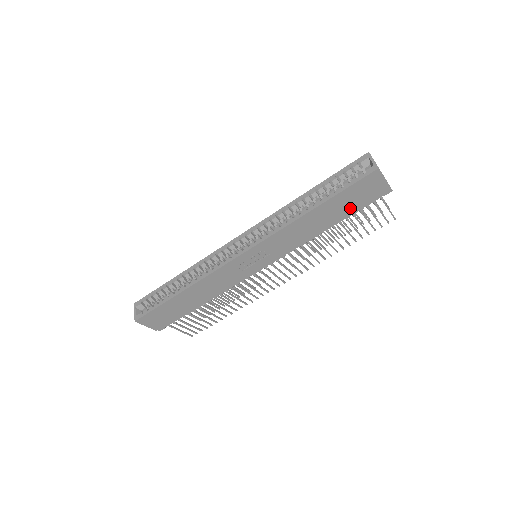
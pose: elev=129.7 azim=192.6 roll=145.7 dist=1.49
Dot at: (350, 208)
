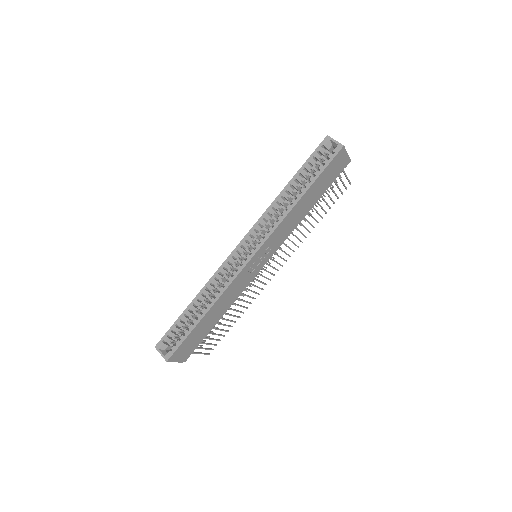
Dot at: (325, 186)
